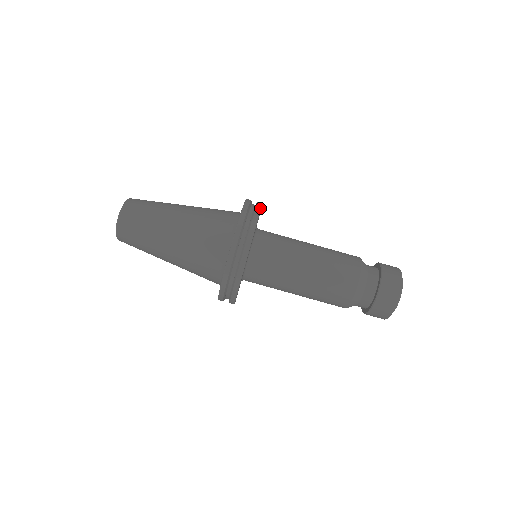
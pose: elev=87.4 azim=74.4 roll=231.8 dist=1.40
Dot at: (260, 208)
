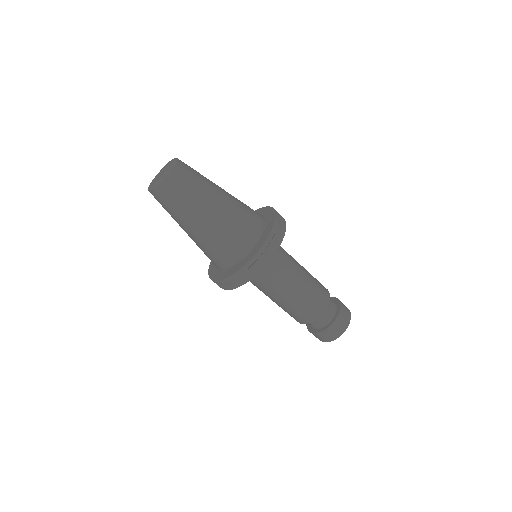
Dot at: (263, 267)
